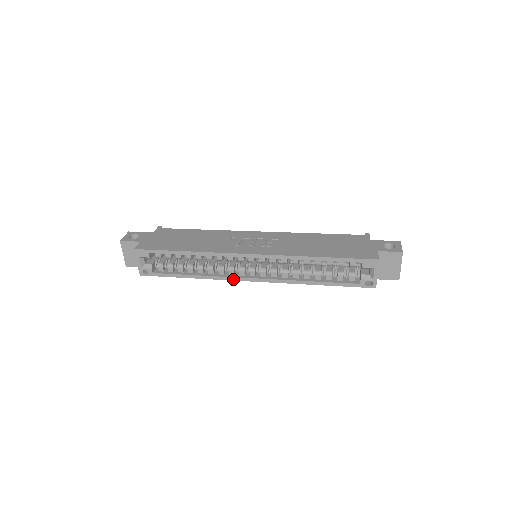
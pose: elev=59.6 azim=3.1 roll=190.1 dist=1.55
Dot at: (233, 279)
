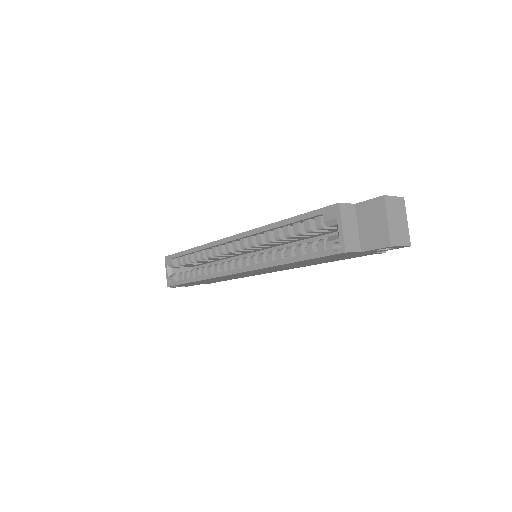
Dot at: (221, 275)
